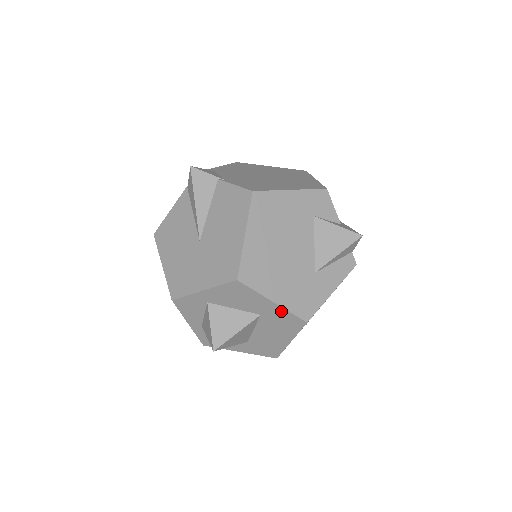
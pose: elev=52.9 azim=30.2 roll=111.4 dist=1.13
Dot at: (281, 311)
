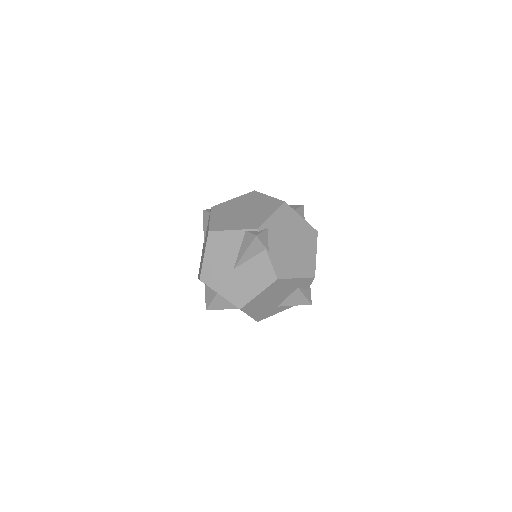
Dot at: occluded
